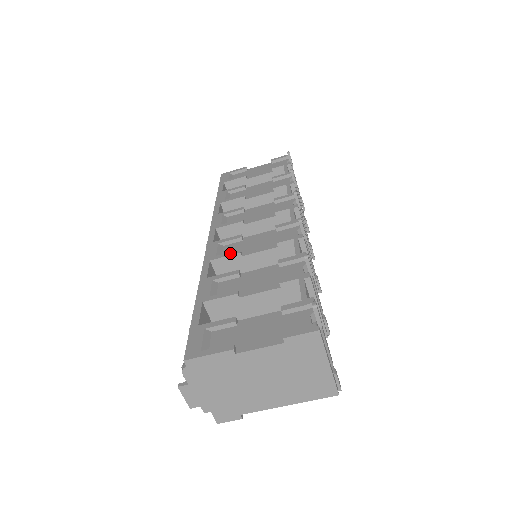
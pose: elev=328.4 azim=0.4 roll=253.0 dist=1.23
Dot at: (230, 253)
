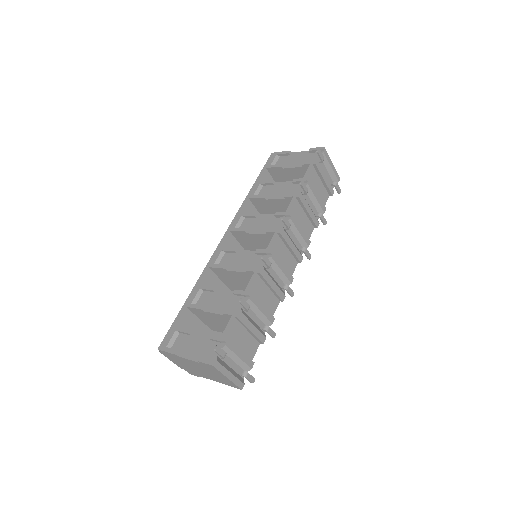
Dot at: (220, 266)
